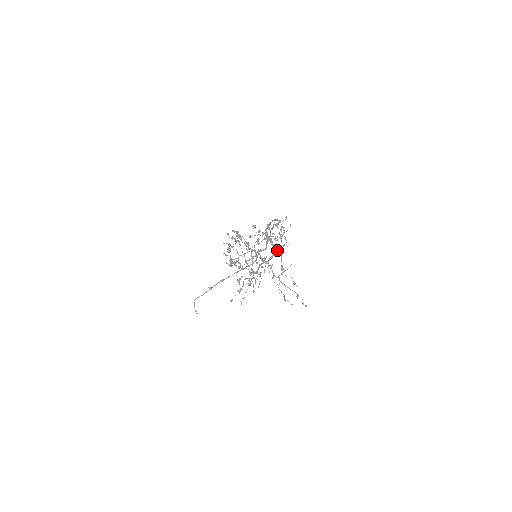
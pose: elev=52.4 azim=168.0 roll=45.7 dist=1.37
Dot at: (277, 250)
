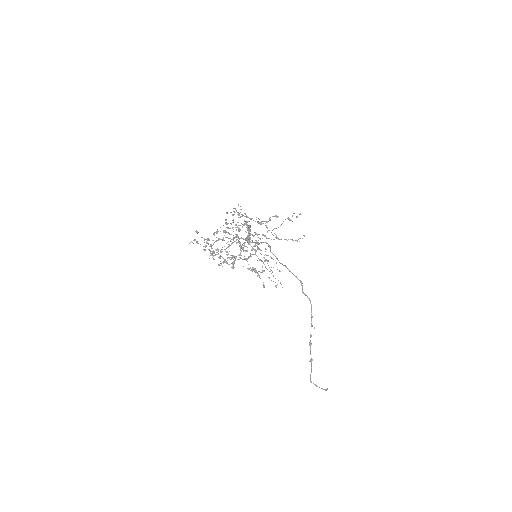
Dot at: (244, 221)
